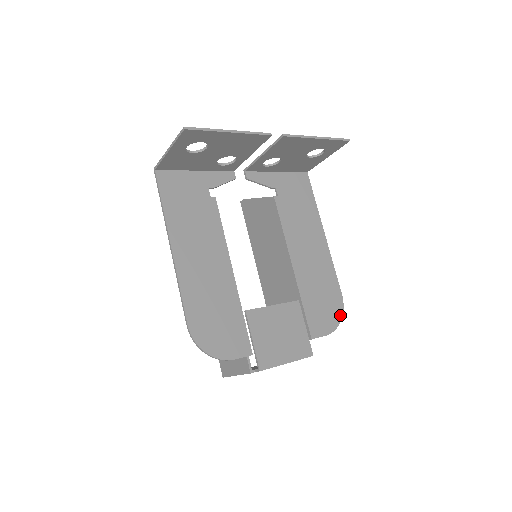
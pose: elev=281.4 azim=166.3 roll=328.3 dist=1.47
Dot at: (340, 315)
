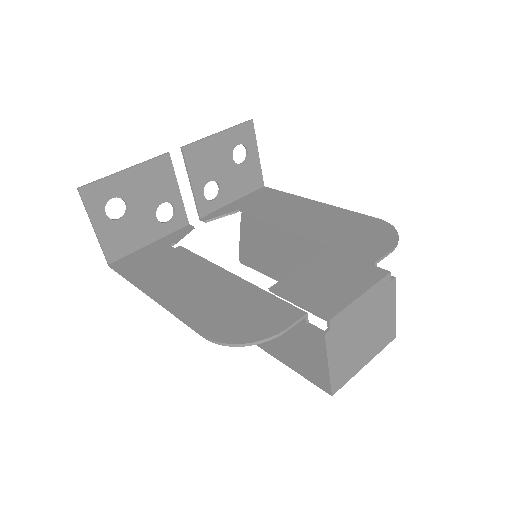
Dot at: (392, 230)
